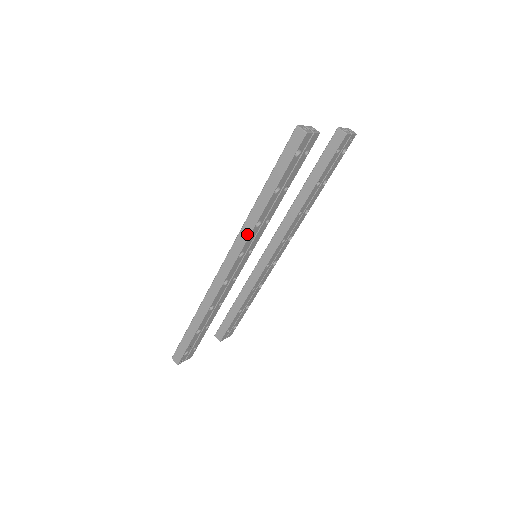
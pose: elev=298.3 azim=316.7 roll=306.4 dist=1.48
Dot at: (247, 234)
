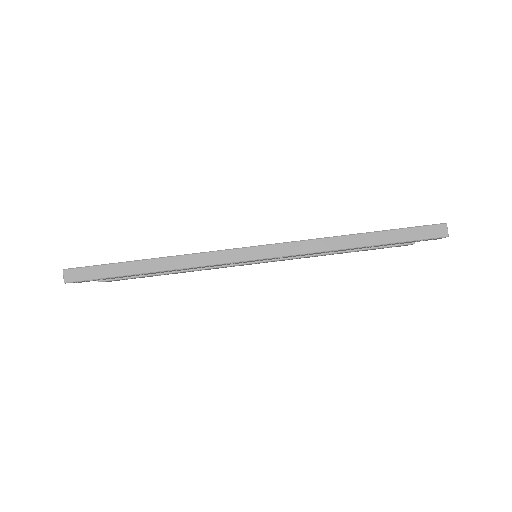
Dot at: (312, 250)
